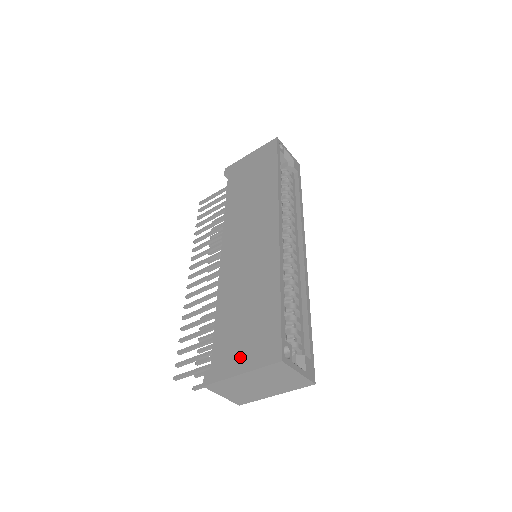
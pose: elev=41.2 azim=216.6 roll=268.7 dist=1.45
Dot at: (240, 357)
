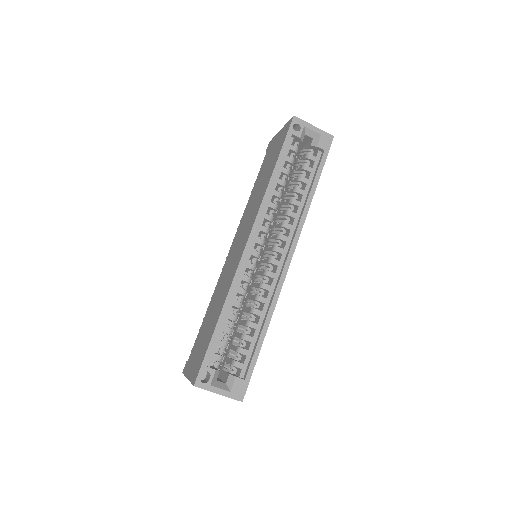
Dot at: (192, 364)
